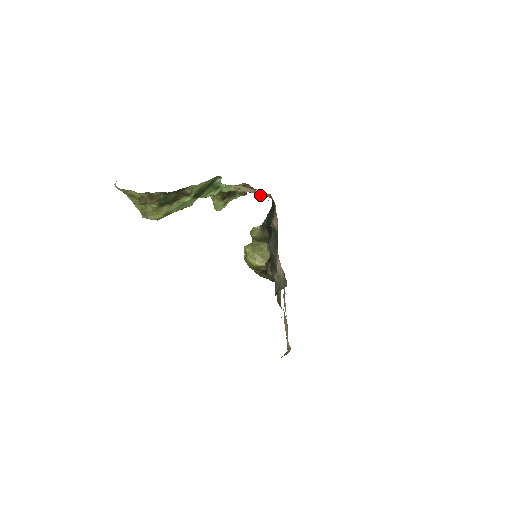
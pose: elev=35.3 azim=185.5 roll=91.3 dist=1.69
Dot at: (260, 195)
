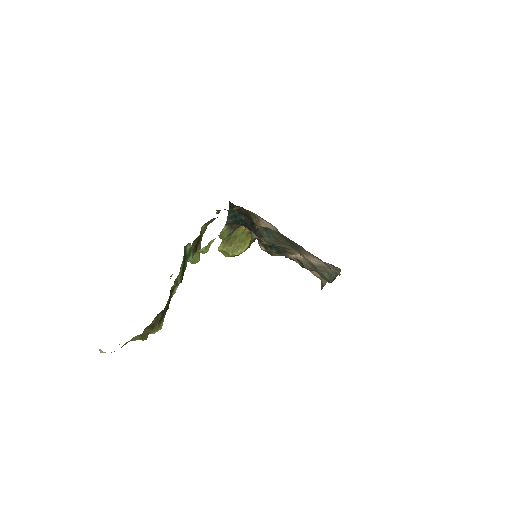
Dot at: occluded
